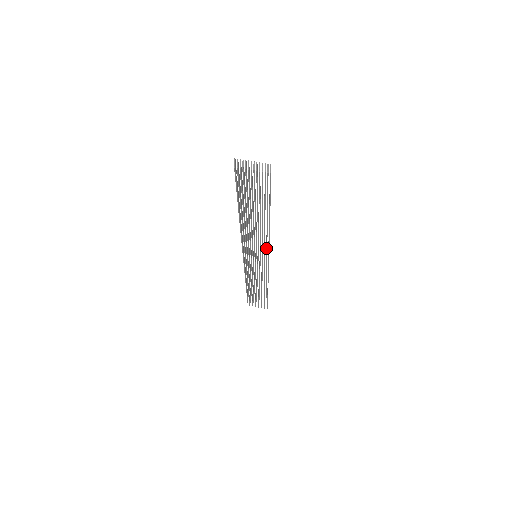
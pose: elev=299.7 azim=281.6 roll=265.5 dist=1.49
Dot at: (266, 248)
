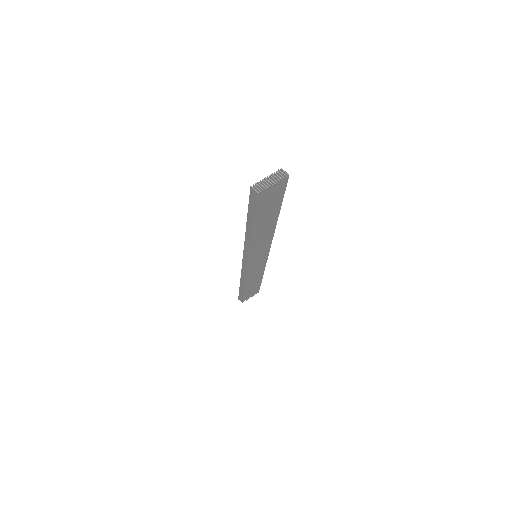
Dot at: (269, 242)
